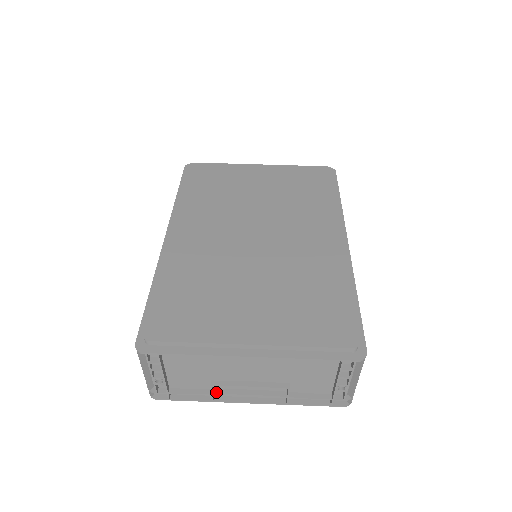
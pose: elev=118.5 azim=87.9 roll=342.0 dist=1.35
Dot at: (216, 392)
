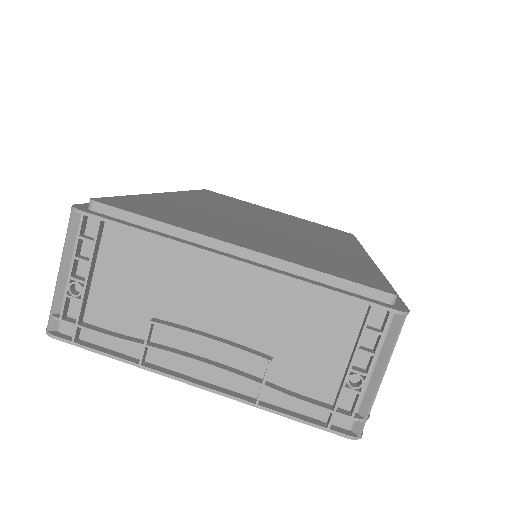
Dot at: (152, 344)
